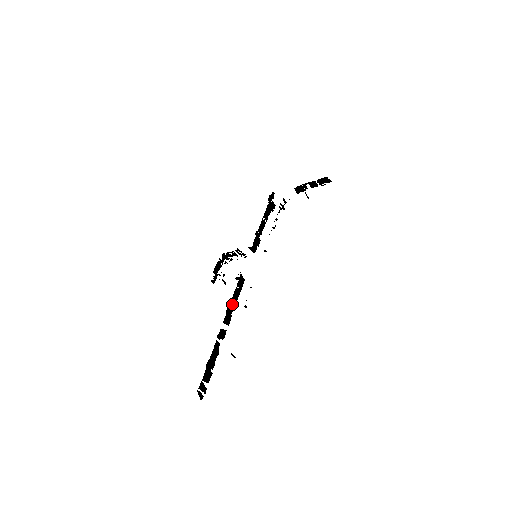
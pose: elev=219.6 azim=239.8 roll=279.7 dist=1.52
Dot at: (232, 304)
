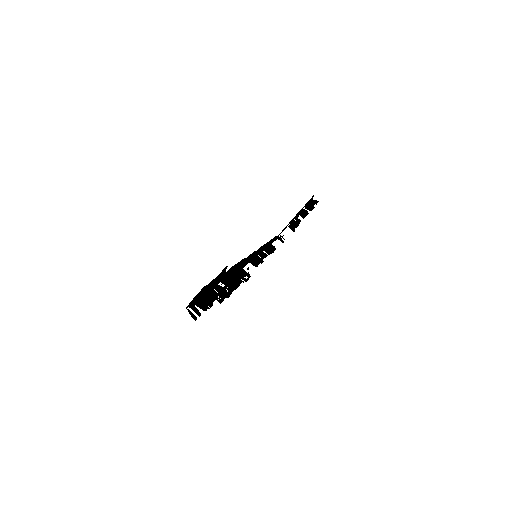
Dot at: (232, 279)
